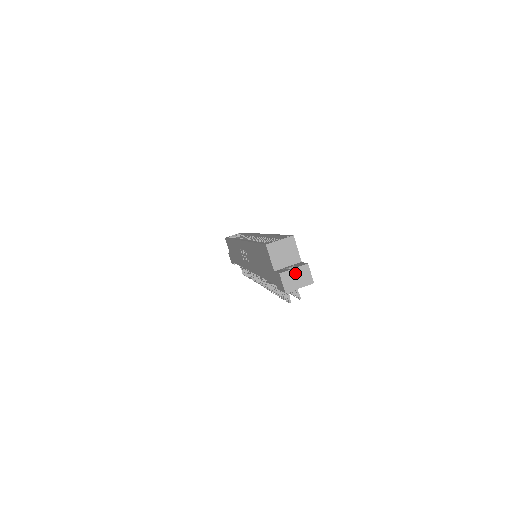
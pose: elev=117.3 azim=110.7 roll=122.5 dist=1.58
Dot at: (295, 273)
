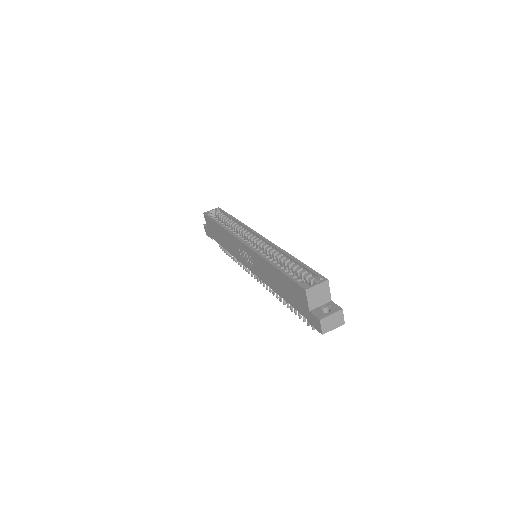
Dot at: (332, 318)
